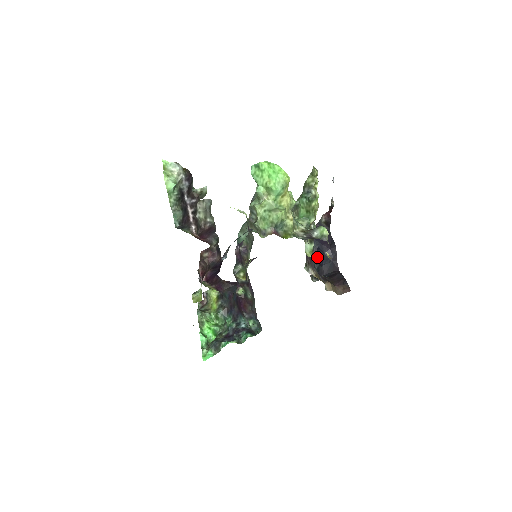
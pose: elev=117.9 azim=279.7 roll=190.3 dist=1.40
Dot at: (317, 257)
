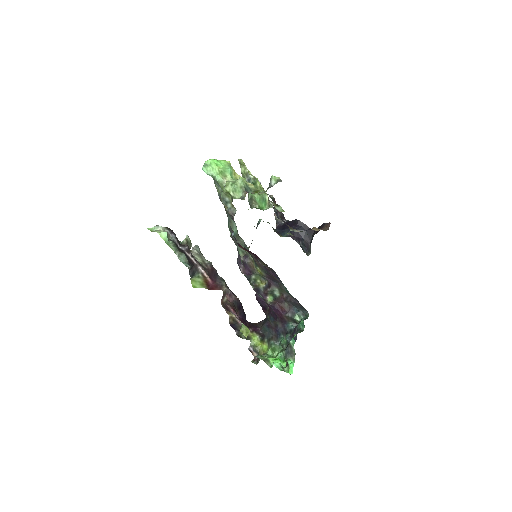
Dot at: (295, 238)
